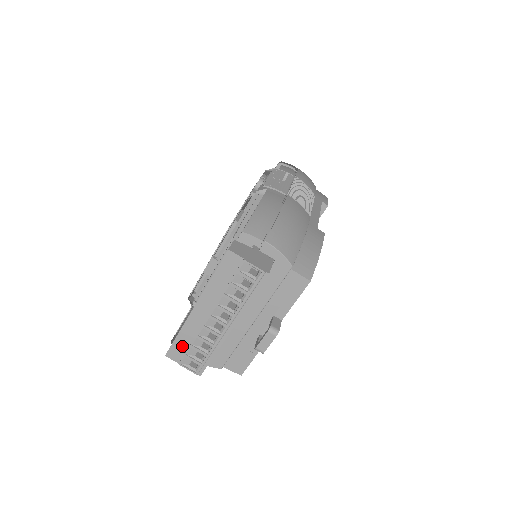
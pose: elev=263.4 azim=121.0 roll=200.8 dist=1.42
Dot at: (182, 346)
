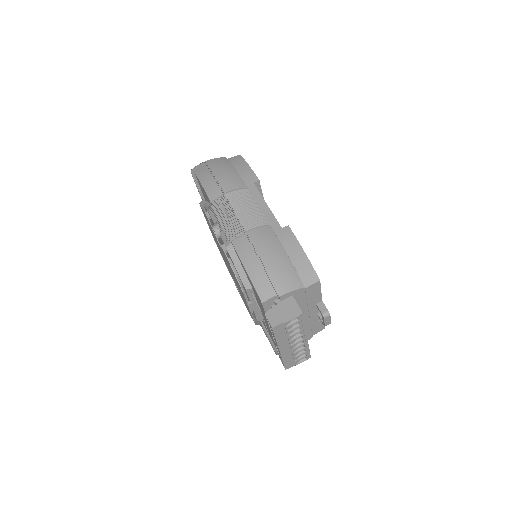
Dot at: (290, 361)
